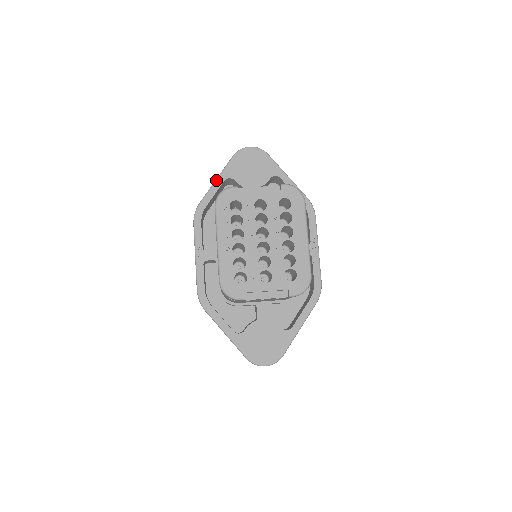
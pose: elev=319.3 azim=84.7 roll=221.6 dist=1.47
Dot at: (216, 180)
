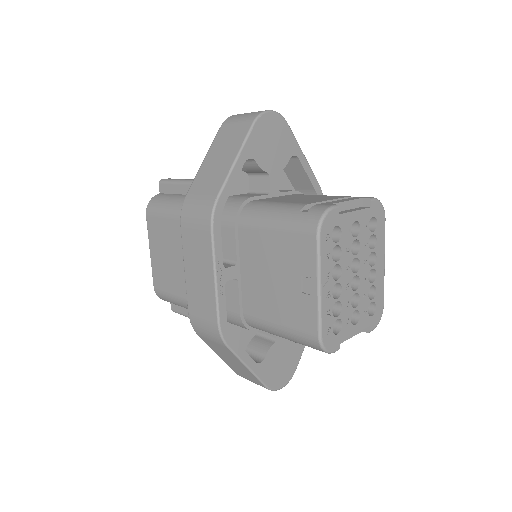
Dot at: (236, 161)
